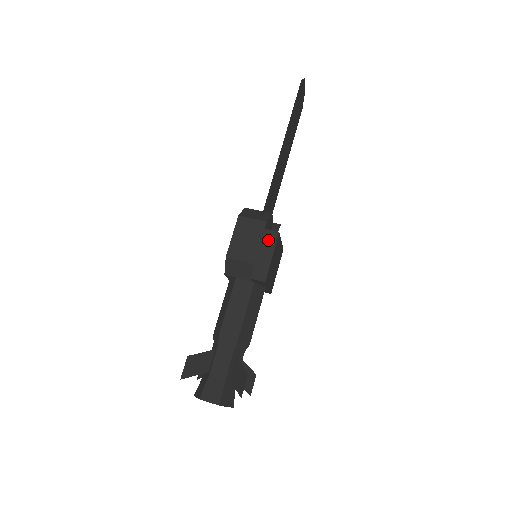
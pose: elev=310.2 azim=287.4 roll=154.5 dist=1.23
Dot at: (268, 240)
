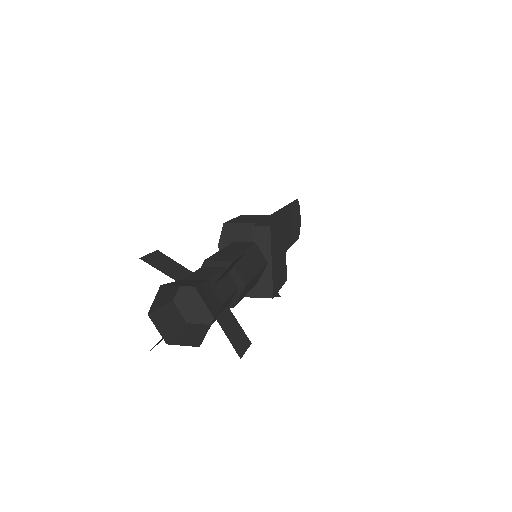
Dot at: (272, 218)
